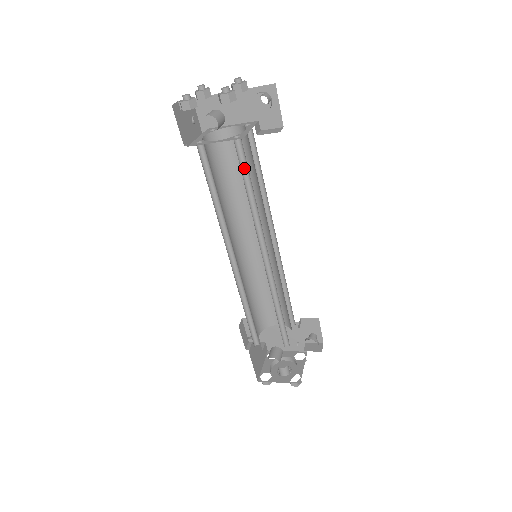
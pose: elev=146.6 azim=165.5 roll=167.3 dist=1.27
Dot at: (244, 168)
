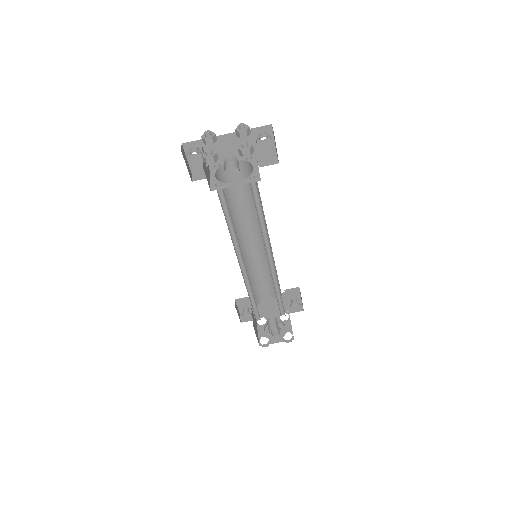
Dot at: (255, 198)
